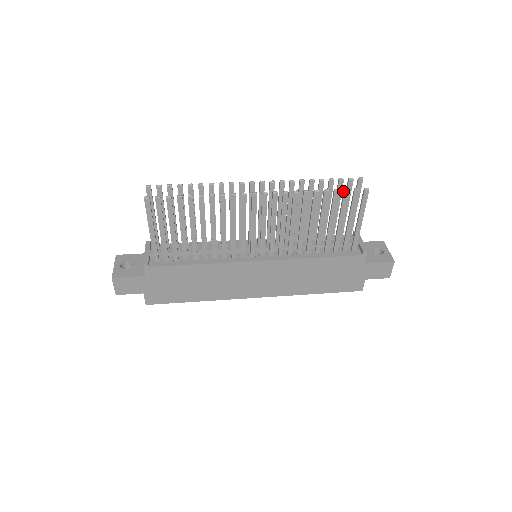
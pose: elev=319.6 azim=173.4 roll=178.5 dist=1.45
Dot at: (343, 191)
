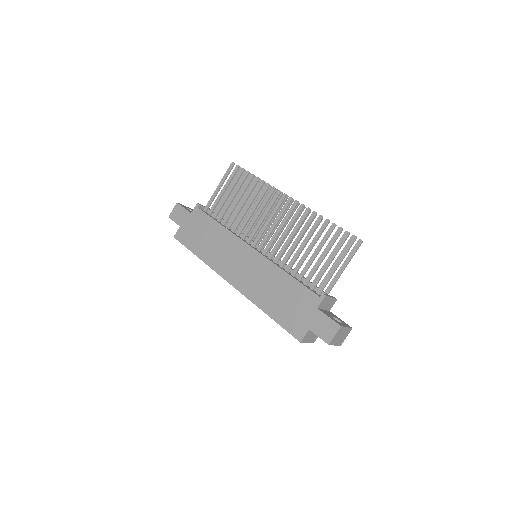
Dot at: (339, 229)
